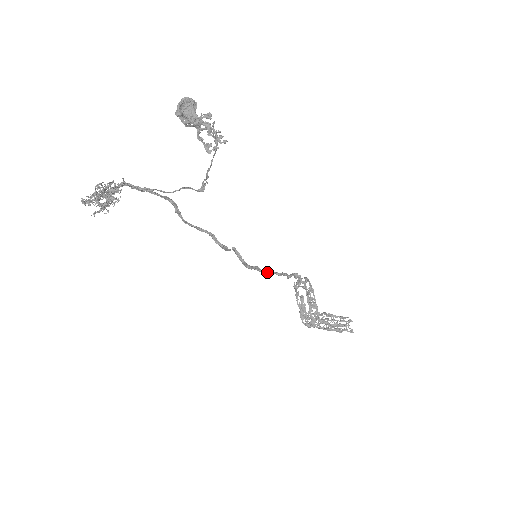
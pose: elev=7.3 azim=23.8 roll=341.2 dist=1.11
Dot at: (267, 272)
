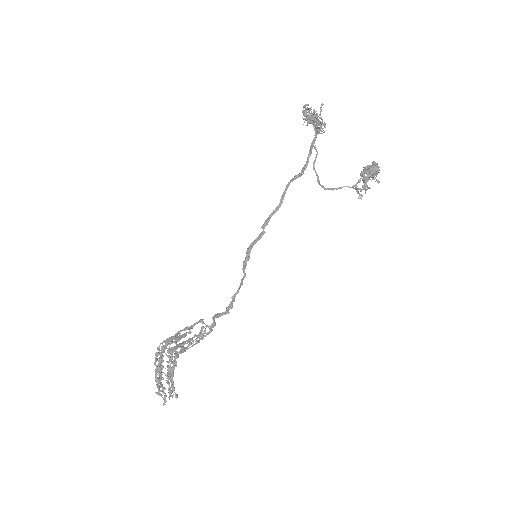
Dot at: occluded
